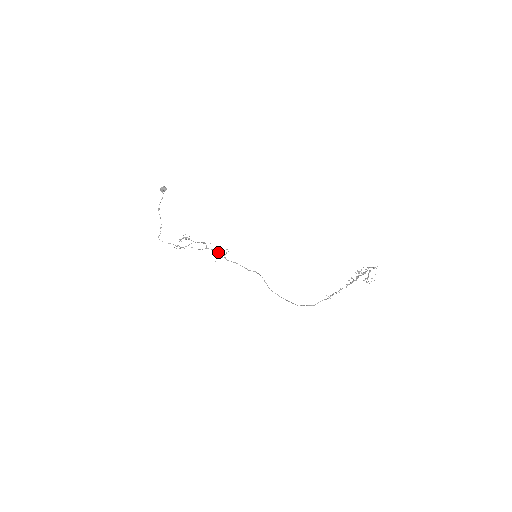
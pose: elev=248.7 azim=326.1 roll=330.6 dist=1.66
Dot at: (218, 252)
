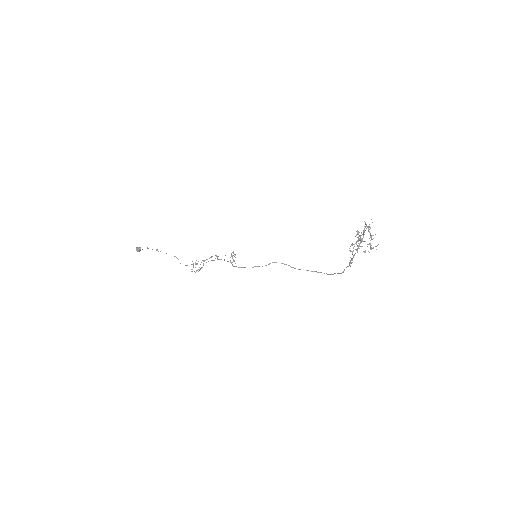
Dot at: occluded
